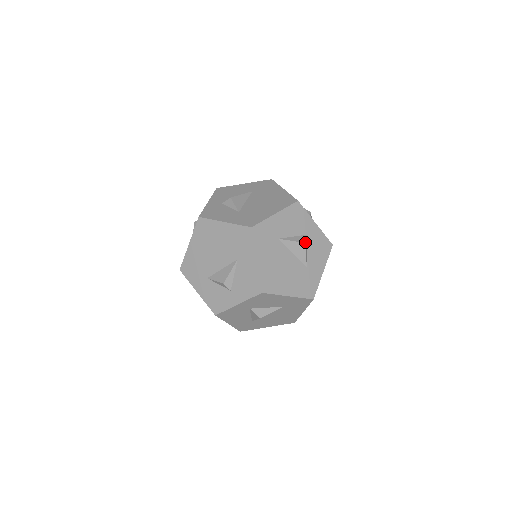
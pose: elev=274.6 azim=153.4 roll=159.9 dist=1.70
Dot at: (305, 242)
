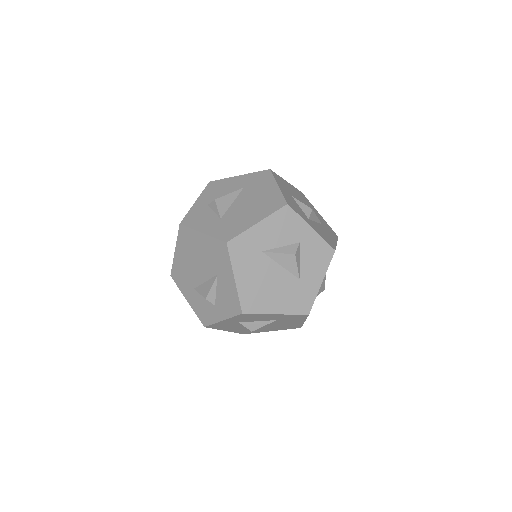
Dot at: (295, 253)
